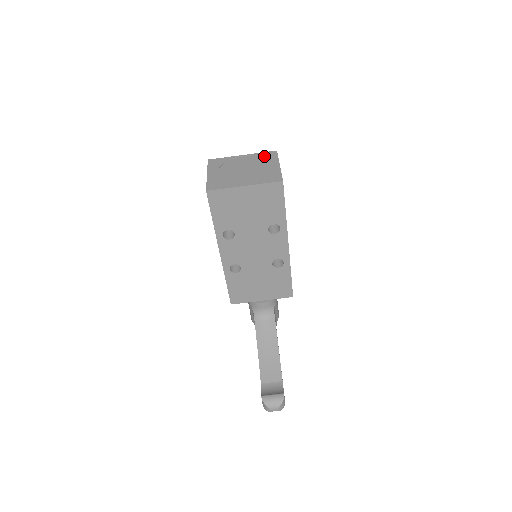
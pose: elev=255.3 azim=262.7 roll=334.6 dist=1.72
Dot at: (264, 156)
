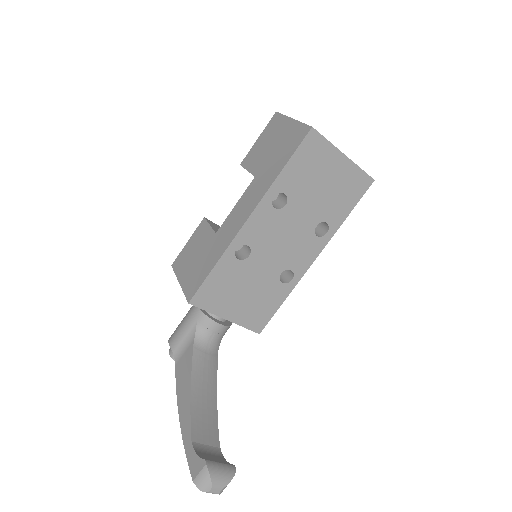
Dot at: occluded
